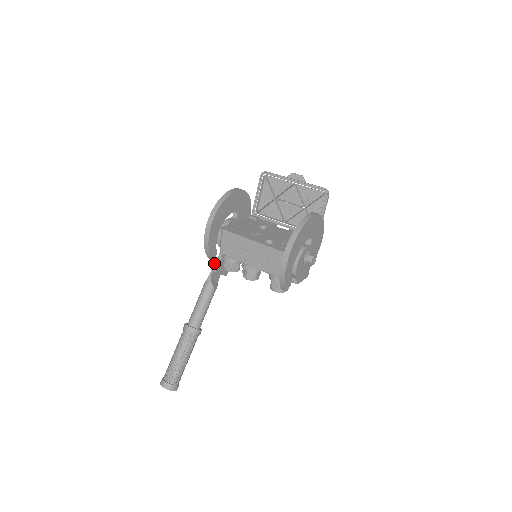
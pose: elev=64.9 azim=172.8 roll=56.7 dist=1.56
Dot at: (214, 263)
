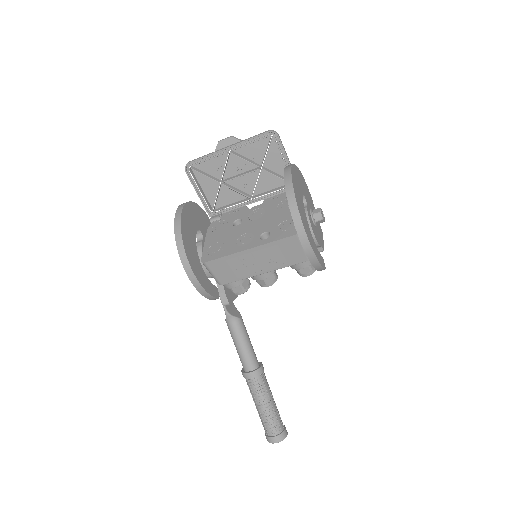
Dot at: (220, 297)
